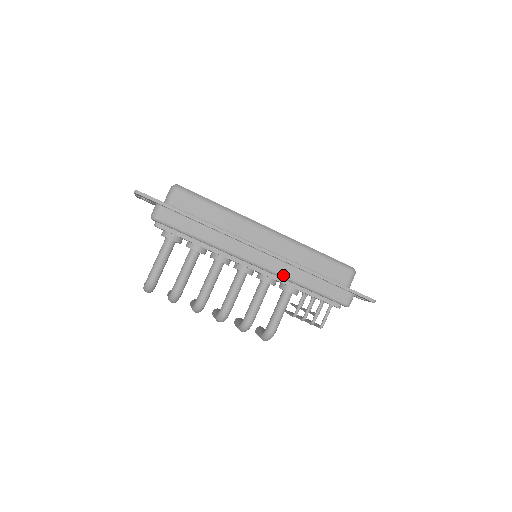
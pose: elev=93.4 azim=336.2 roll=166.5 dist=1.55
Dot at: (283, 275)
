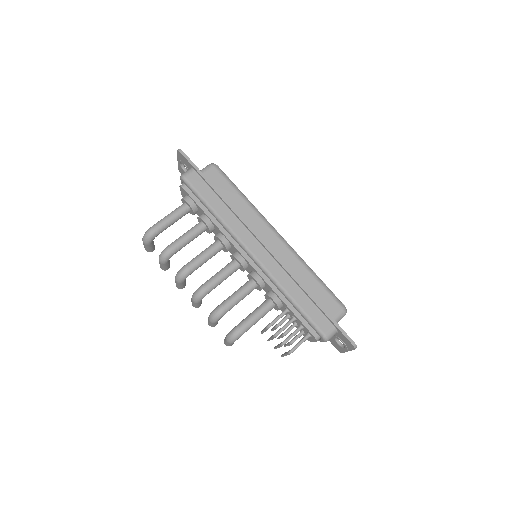
Dot at: (273, 276)
